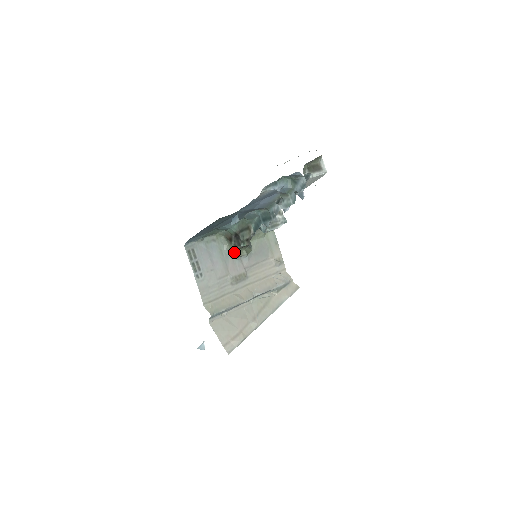
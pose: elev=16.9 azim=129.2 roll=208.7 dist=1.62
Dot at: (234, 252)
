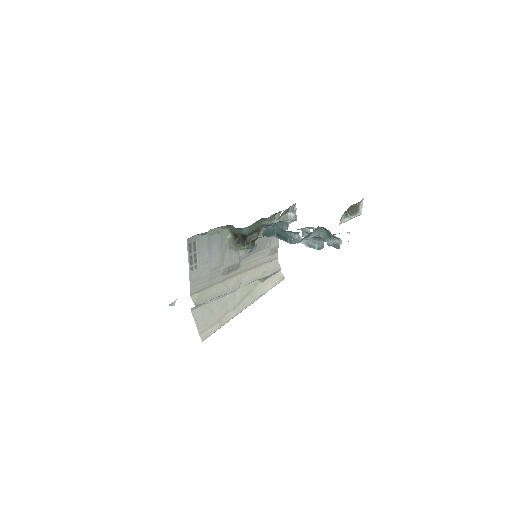
Dot at: (235, 246)
